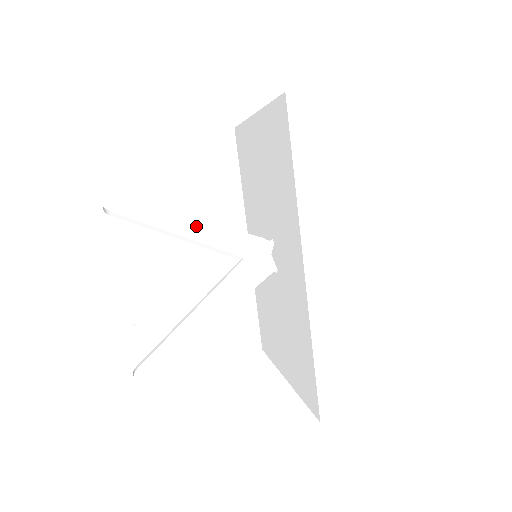
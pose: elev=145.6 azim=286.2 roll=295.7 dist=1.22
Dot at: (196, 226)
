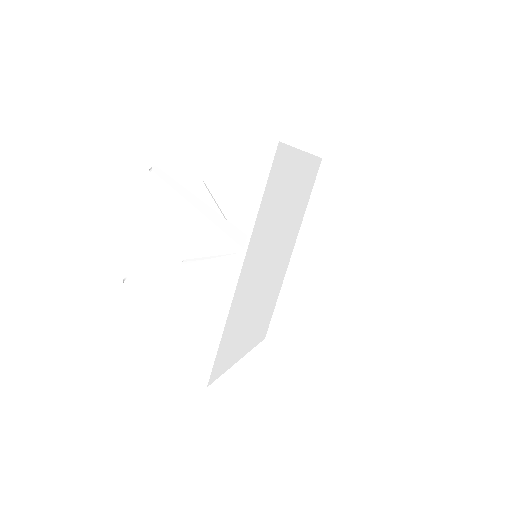
Dot at: (210, 210)
